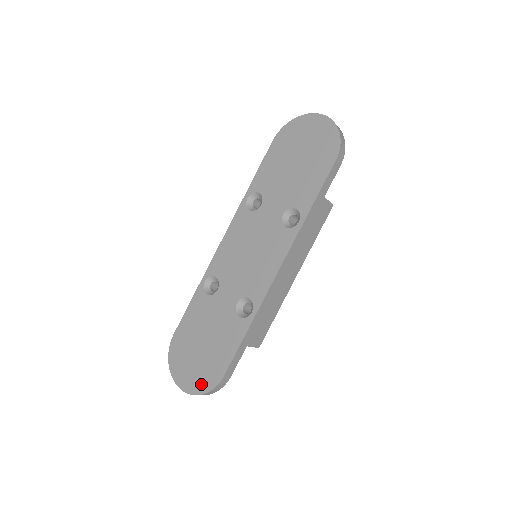
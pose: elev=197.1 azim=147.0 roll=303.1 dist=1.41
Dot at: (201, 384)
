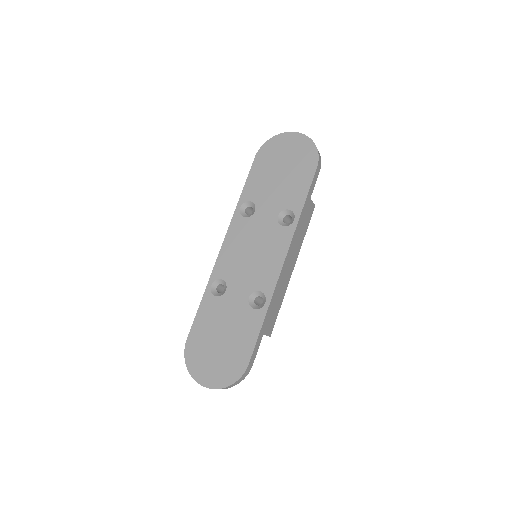
Dot at: (226, 377)
